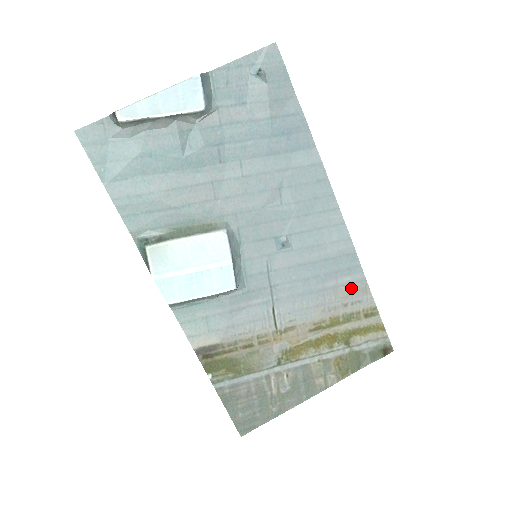
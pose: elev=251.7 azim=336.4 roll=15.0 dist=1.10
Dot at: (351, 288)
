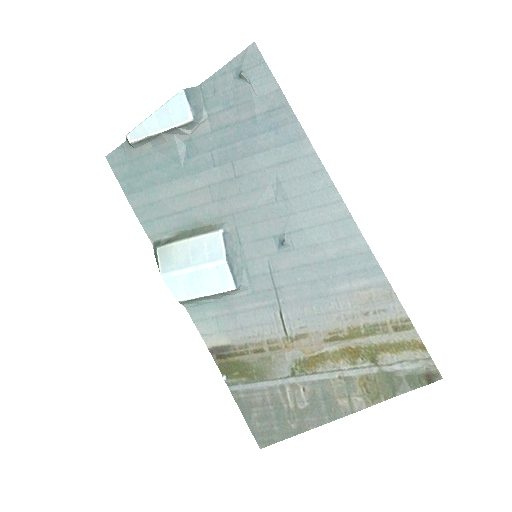
Dot at: (371, 293)
